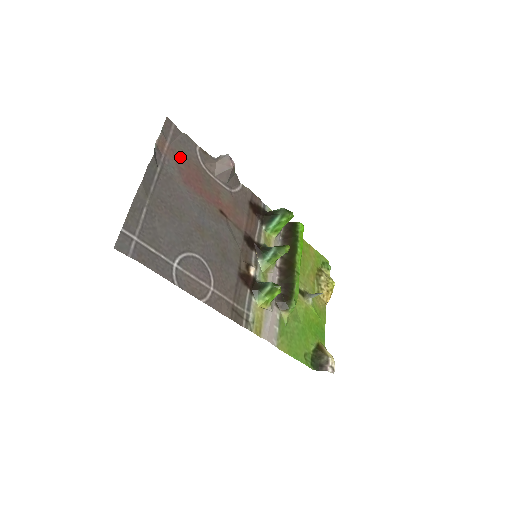
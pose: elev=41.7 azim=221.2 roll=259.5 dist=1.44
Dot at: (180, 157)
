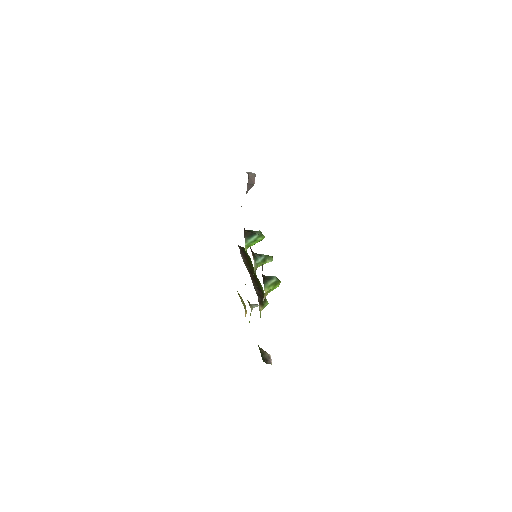
Dot at: occluded
